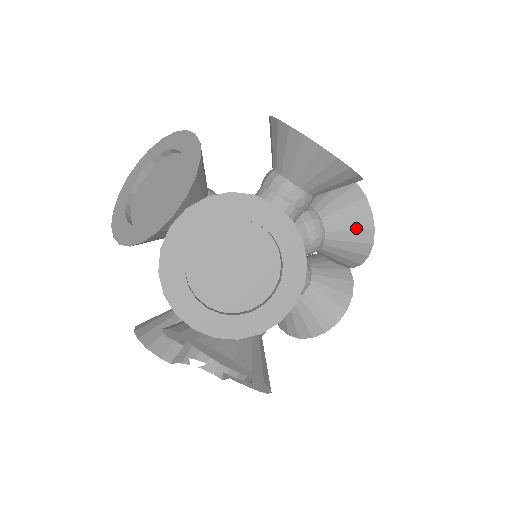
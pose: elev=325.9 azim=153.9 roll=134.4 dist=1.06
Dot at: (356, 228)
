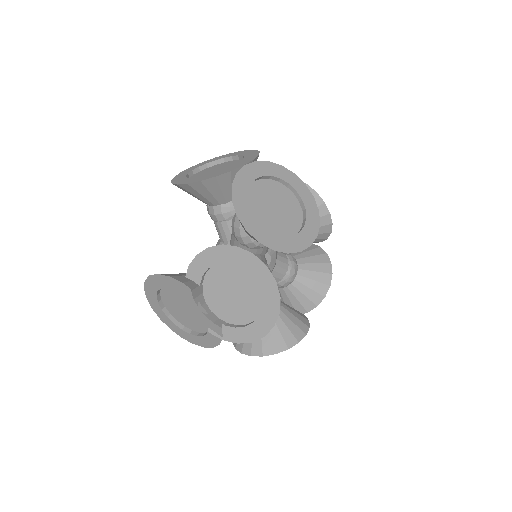
Dot at: (320, 271)
